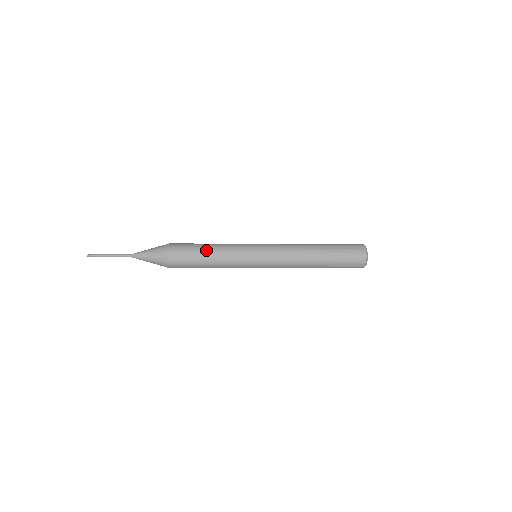
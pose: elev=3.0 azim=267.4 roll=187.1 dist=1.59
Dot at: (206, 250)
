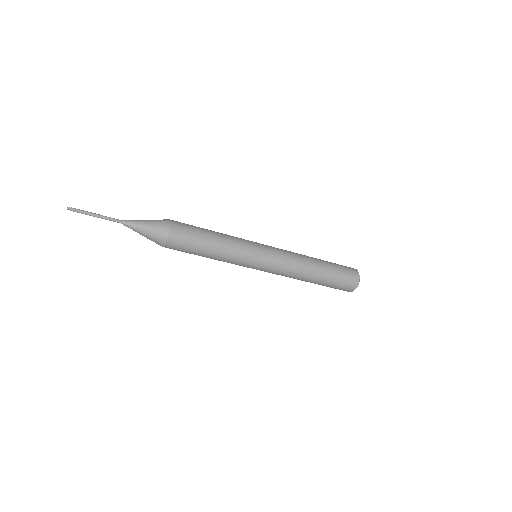
Dot at: occluded
